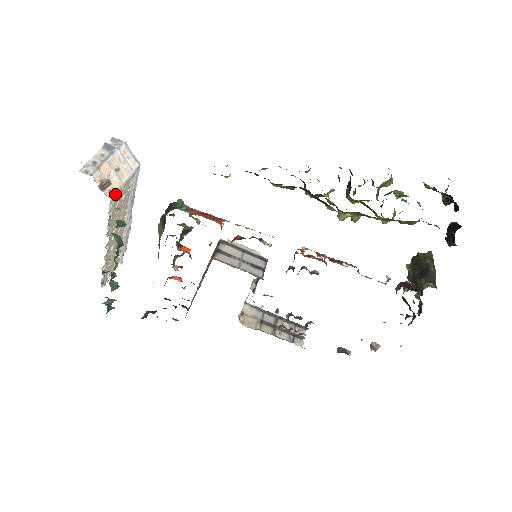
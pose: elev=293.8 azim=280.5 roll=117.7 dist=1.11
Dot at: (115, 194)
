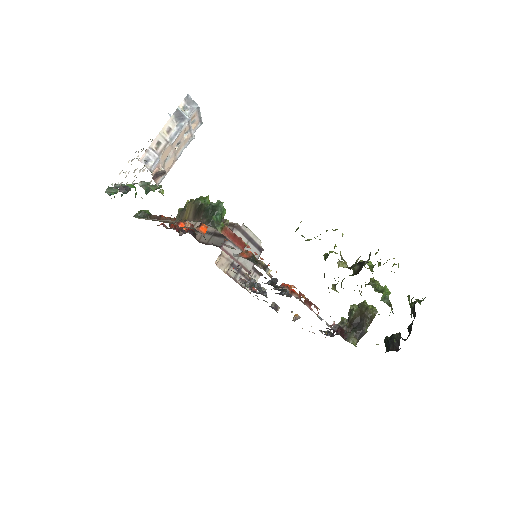
Dot at: (165, 175)
